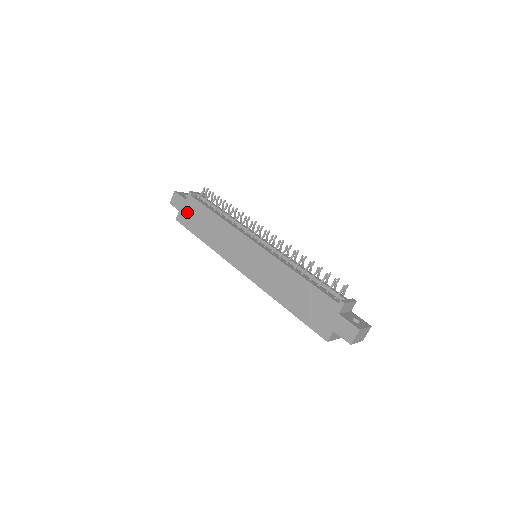
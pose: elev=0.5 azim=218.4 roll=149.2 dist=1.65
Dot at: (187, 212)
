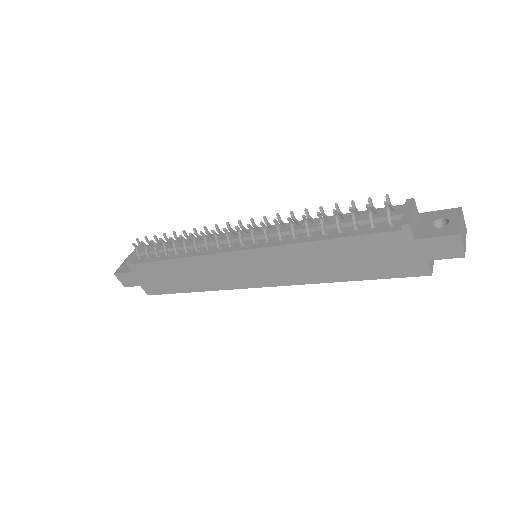
Dot at: (147, 281)
